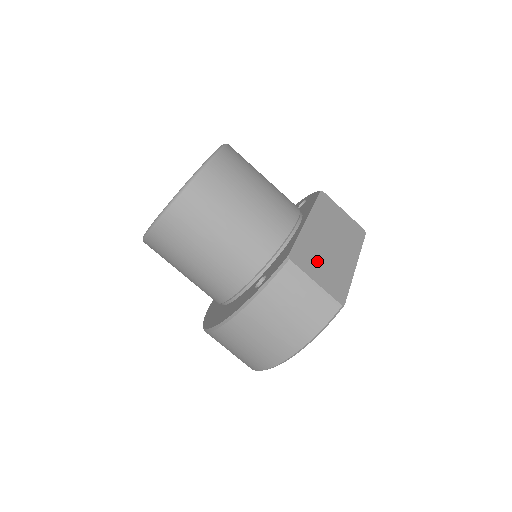
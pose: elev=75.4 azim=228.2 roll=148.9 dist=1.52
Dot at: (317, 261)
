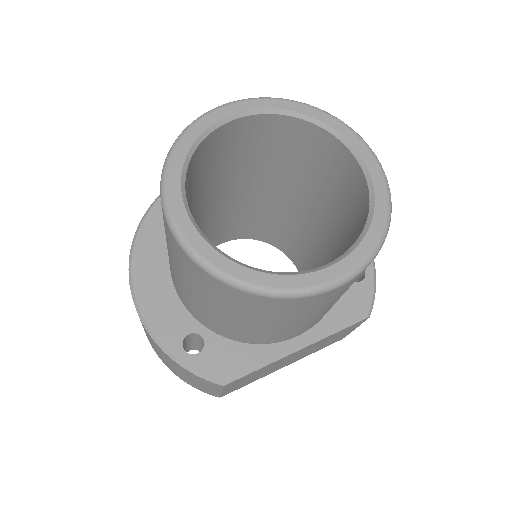
Dot at: (252, 377)
